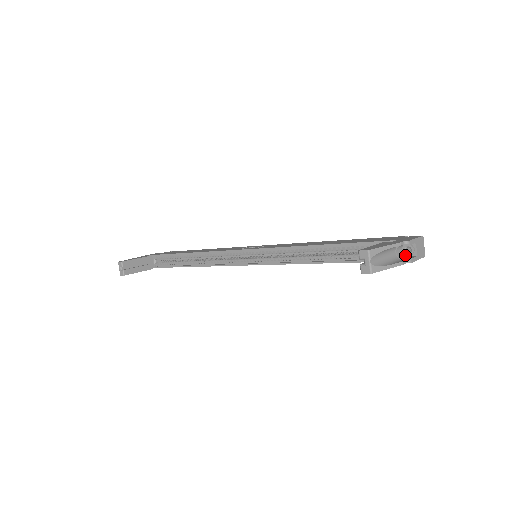
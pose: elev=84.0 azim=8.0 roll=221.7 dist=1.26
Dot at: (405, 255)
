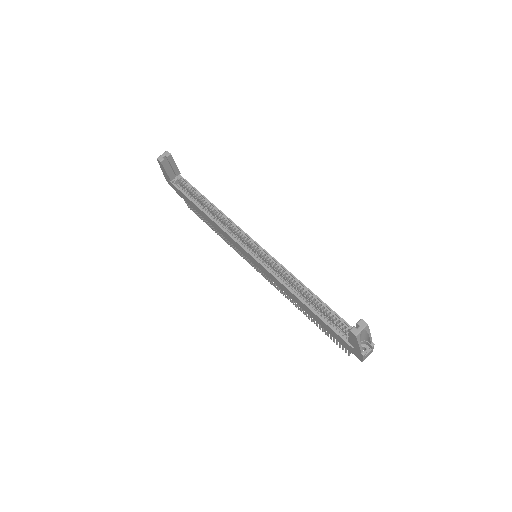
Dot at: occluded
